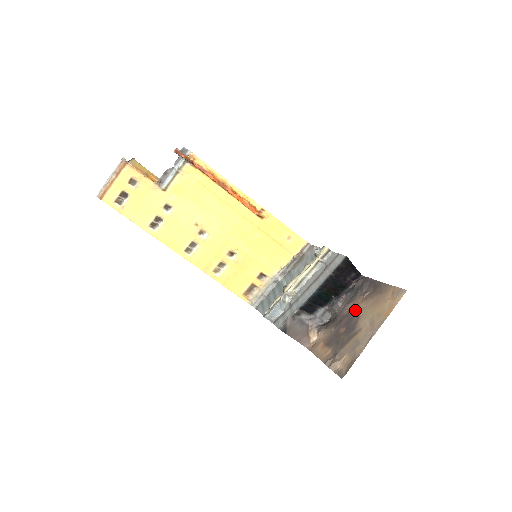
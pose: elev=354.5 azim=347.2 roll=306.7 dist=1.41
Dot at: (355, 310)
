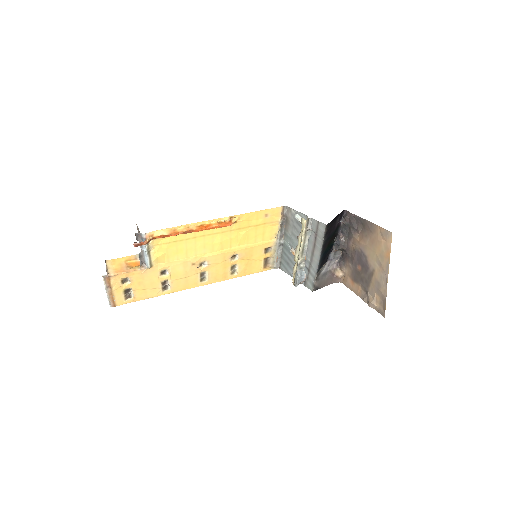
Dot at: (359, 248)
